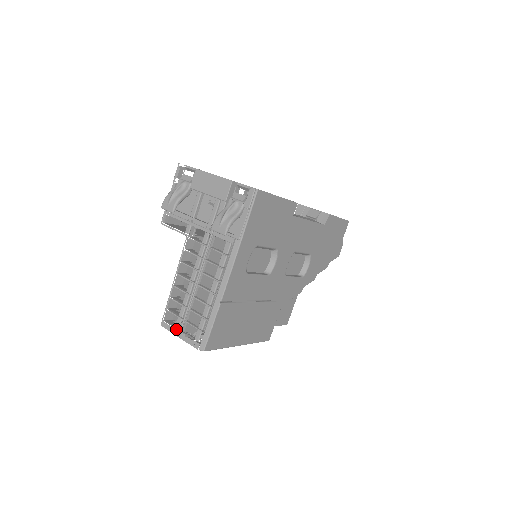
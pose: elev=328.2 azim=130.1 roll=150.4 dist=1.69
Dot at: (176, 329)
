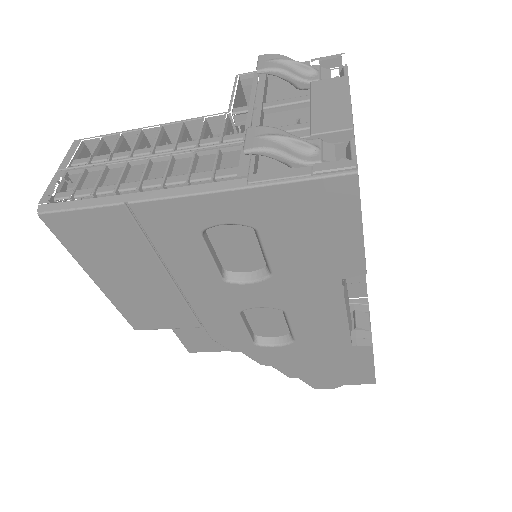
Dot at: occluded
